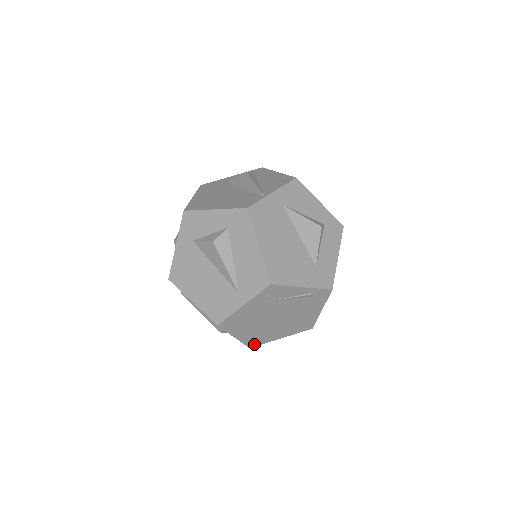
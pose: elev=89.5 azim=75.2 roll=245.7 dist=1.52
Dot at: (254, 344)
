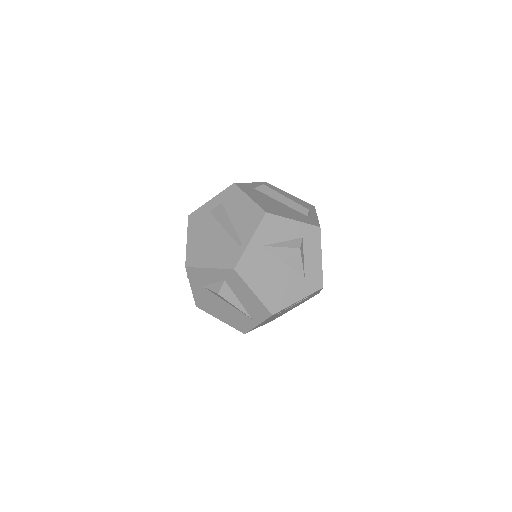
Dot at: (277, 317)
